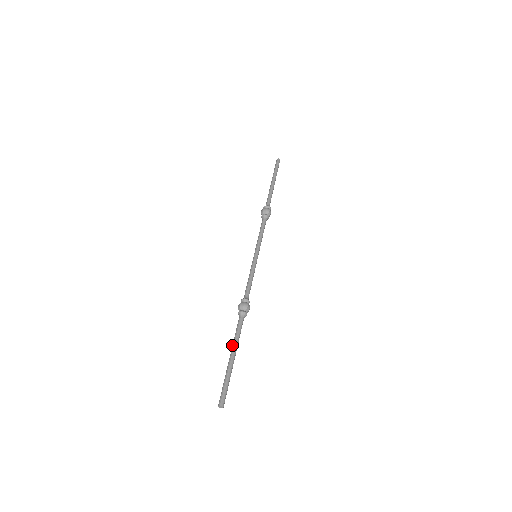
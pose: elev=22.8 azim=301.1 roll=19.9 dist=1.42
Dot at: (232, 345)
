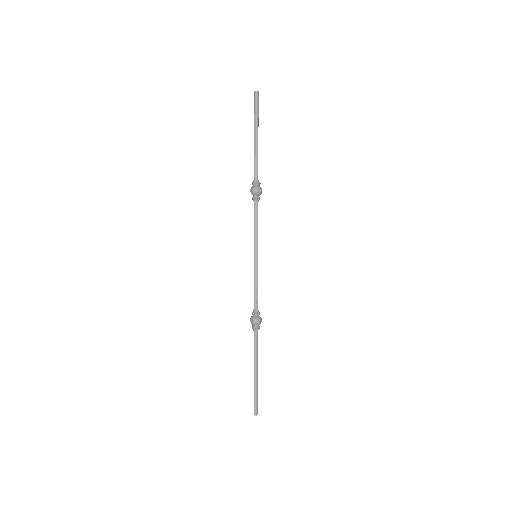
Dot at: occluded
